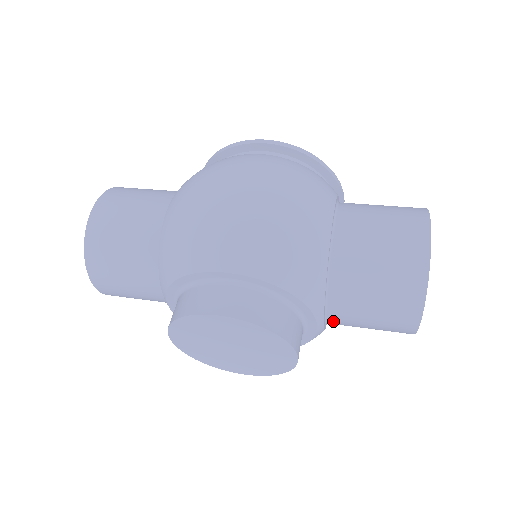
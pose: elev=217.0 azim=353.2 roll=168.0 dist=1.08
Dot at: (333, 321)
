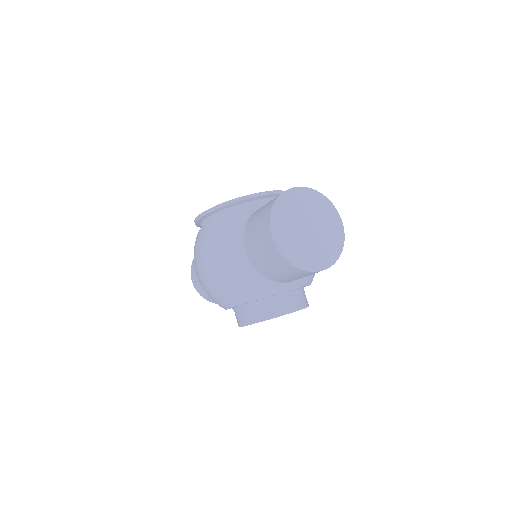
Dot at: occluded
